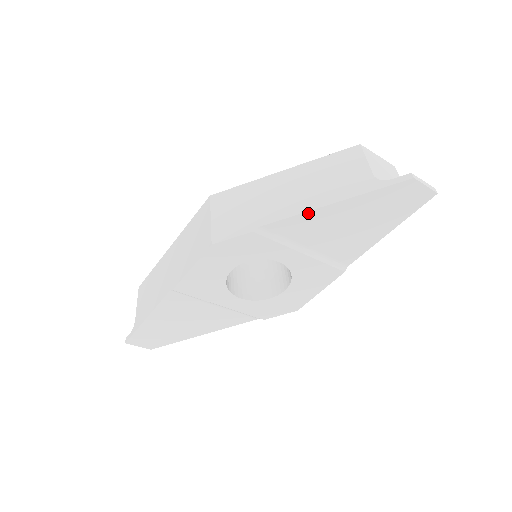
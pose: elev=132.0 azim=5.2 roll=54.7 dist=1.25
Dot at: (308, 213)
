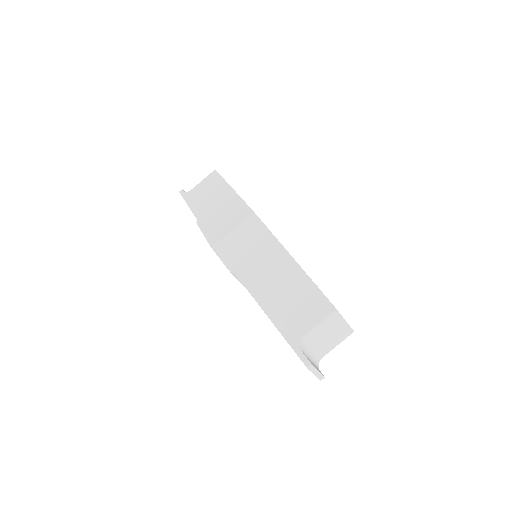
Dot at: (258, 303)
